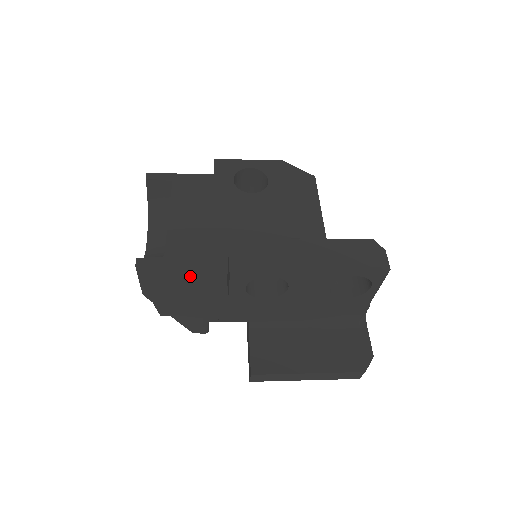
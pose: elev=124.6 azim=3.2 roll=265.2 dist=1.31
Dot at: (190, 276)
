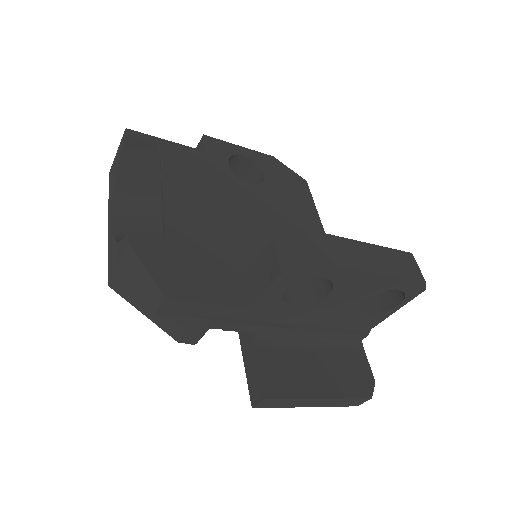
Dot at: (200, 267)
